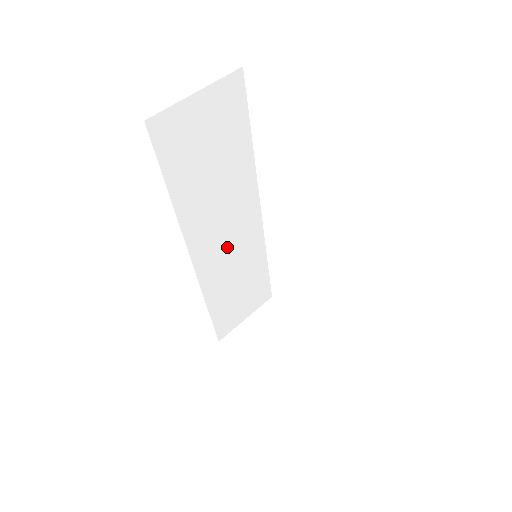
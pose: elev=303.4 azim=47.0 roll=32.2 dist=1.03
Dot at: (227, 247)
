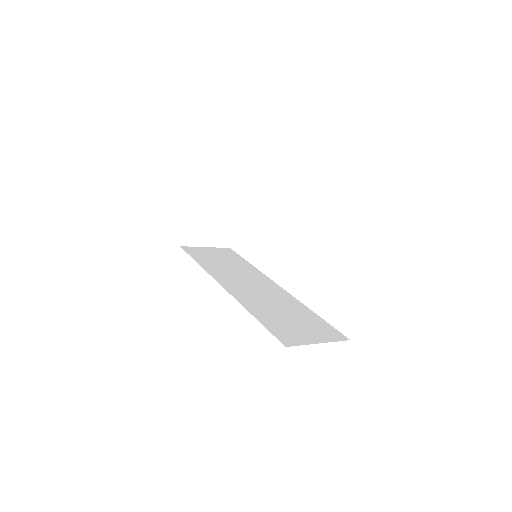
Dot at: (254, 290)
